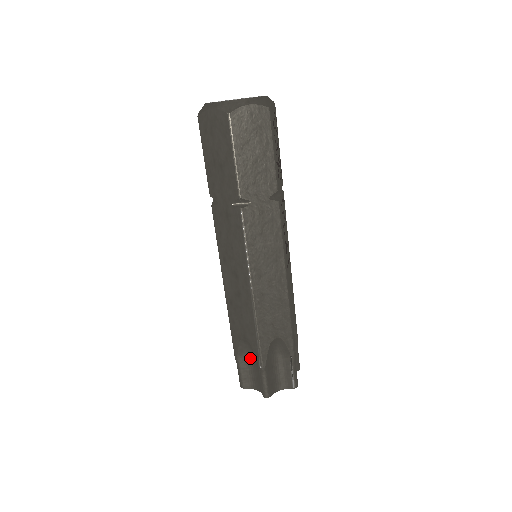
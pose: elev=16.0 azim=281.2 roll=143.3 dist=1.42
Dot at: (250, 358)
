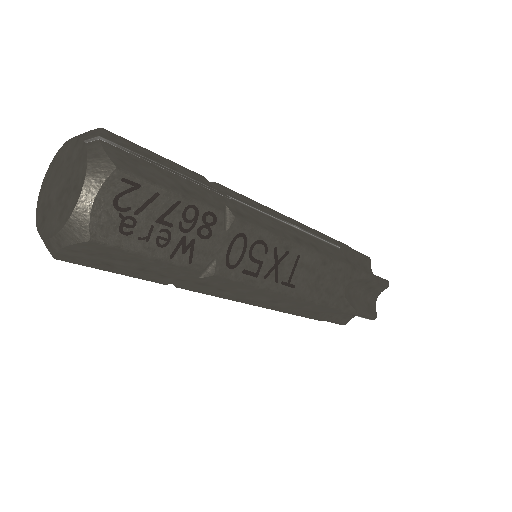
Dot at: occluded
